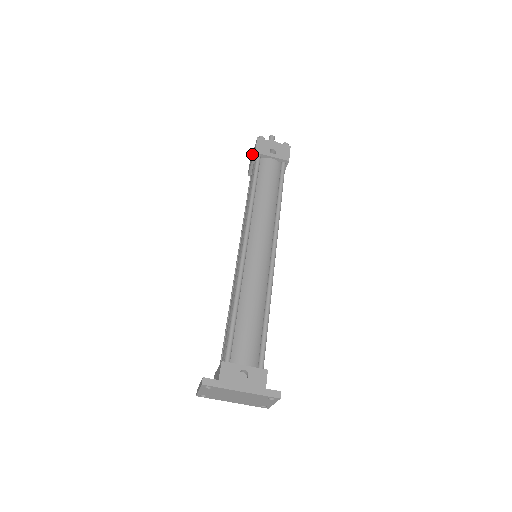
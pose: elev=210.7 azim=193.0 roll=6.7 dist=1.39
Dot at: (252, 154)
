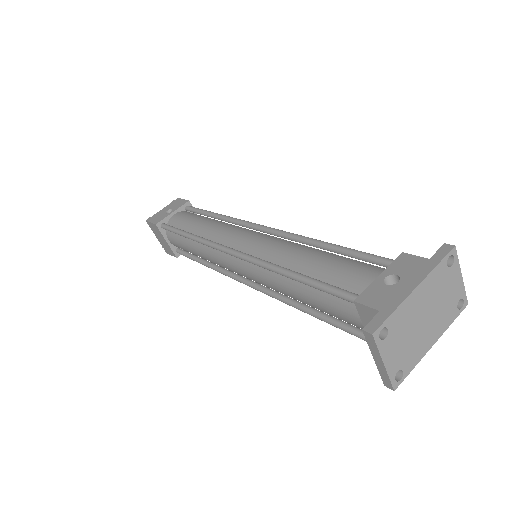
Dot at: (159, 241)
